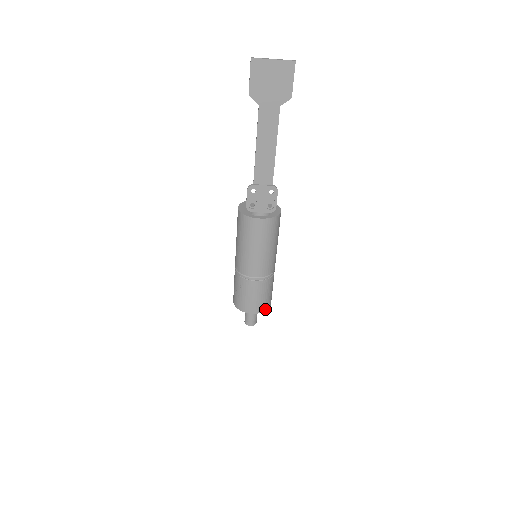
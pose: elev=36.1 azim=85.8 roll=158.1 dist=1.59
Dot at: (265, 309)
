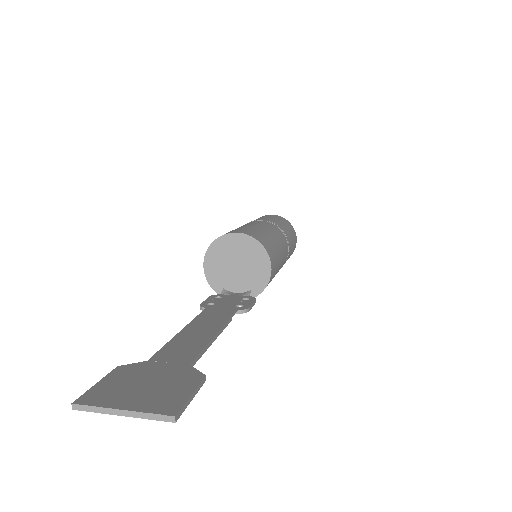
Dot at: occluded
